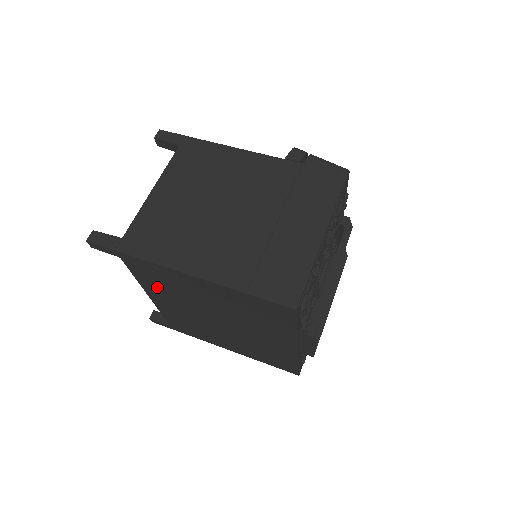
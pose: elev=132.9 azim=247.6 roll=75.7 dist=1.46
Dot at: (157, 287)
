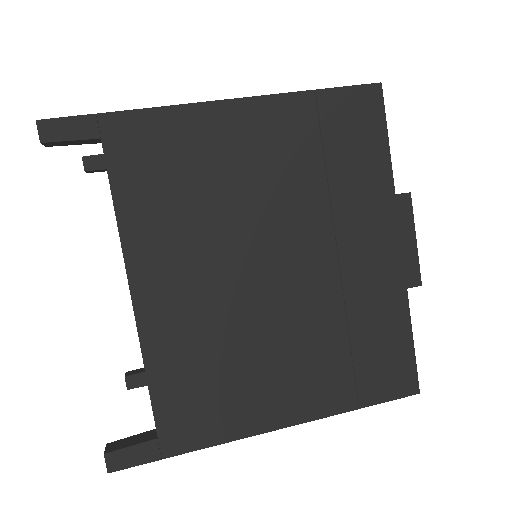
Dot at: (159, 215)
